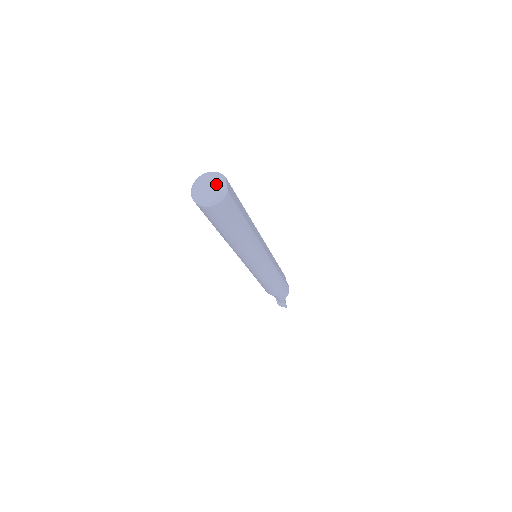
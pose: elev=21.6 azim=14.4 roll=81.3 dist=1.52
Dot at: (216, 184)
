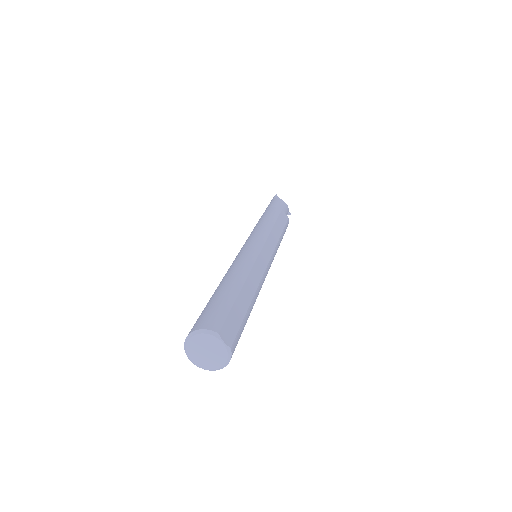
Dot at: (212, 347)
